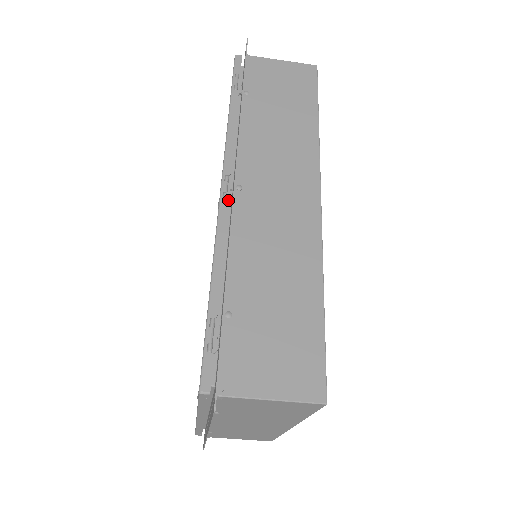
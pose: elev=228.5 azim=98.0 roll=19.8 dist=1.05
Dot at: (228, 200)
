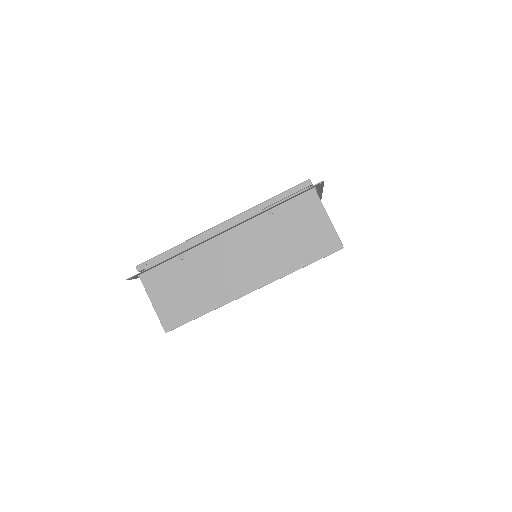
Dot at: occluded
